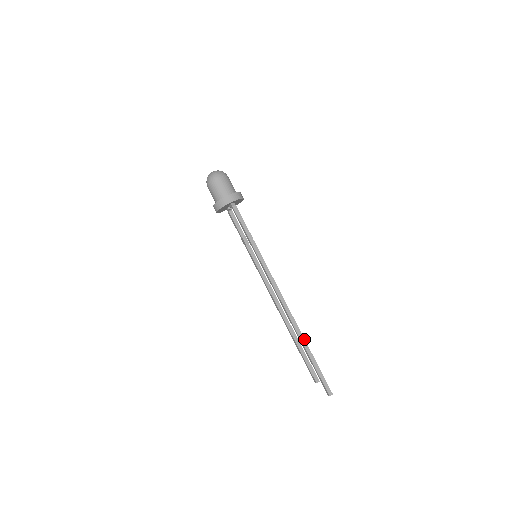
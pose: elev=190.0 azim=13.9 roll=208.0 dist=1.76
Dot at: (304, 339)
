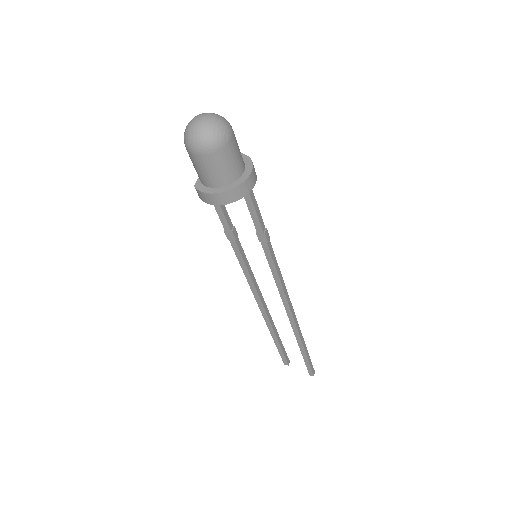
Dot at: (302, 336)
